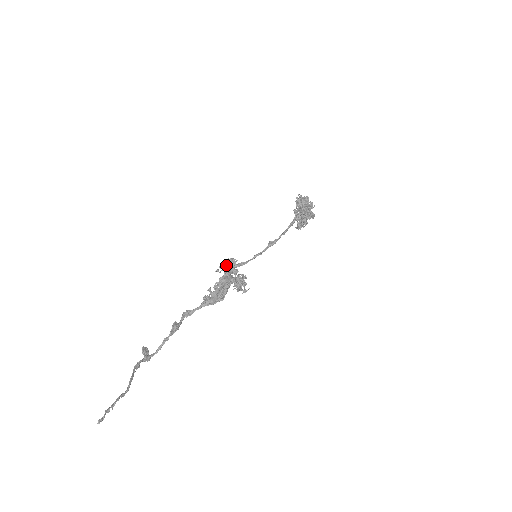
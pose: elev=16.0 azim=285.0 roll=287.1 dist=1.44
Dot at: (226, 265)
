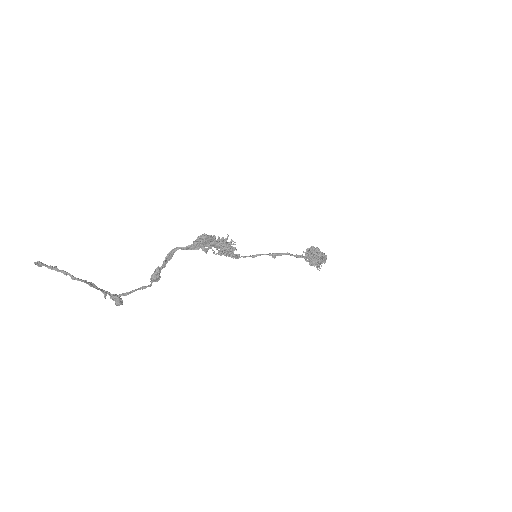
Dot at: occluded
